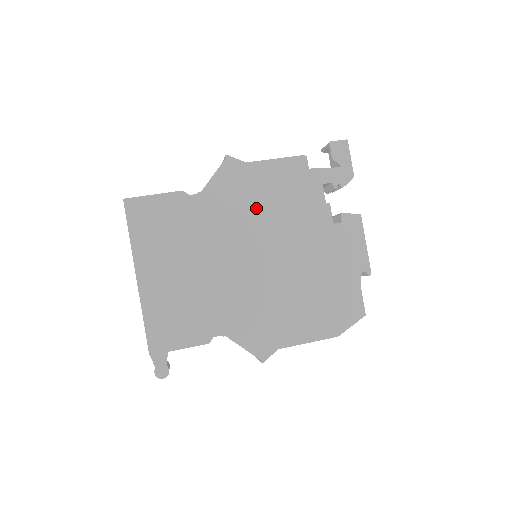
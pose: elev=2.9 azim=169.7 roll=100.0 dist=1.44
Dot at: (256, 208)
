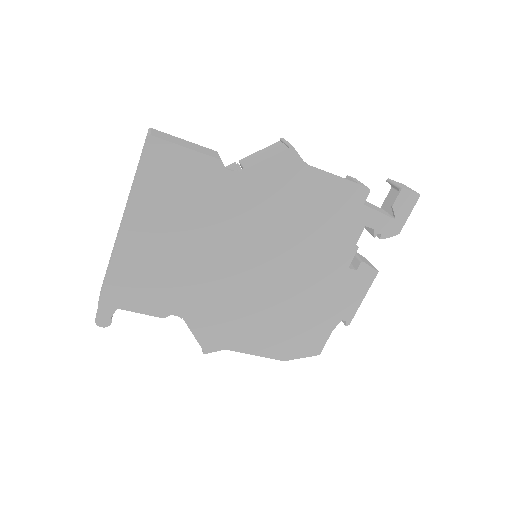
Dot at: (286, 217)
